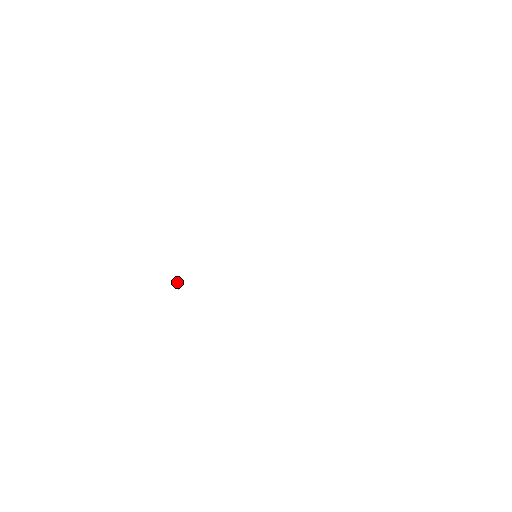
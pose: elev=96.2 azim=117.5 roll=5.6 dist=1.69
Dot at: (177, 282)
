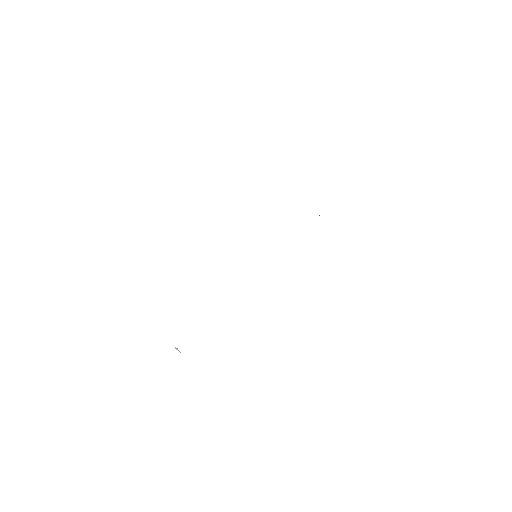
Dot at: occluded
